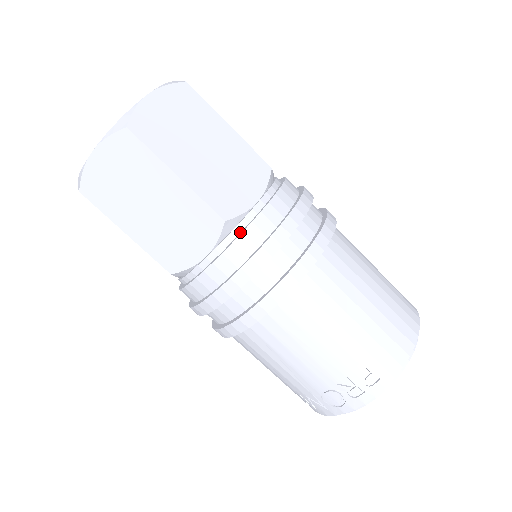
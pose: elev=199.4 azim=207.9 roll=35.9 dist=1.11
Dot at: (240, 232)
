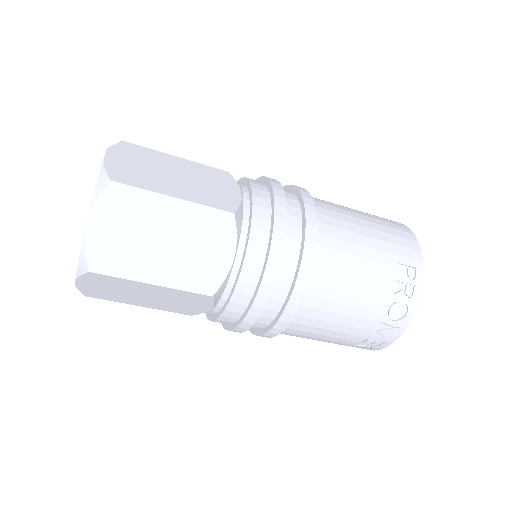
Dot at: (248, 219)
